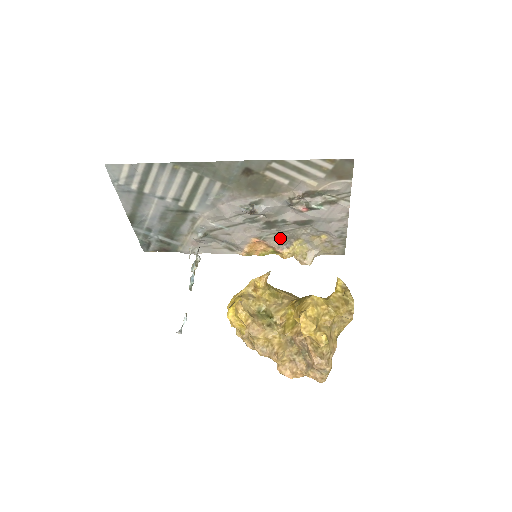
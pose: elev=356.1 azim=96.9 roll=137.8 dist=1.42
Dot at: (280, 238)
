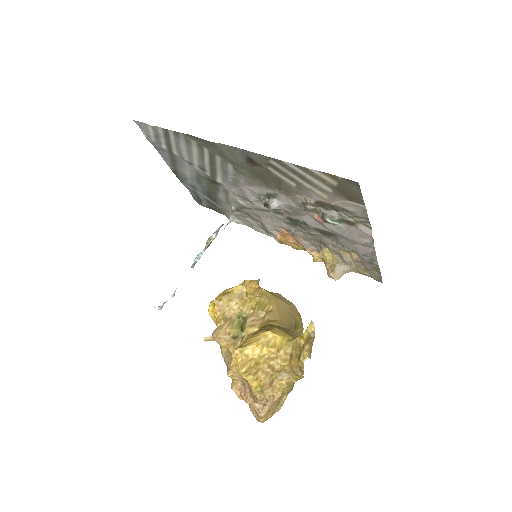
Dot at: (308, 238)
